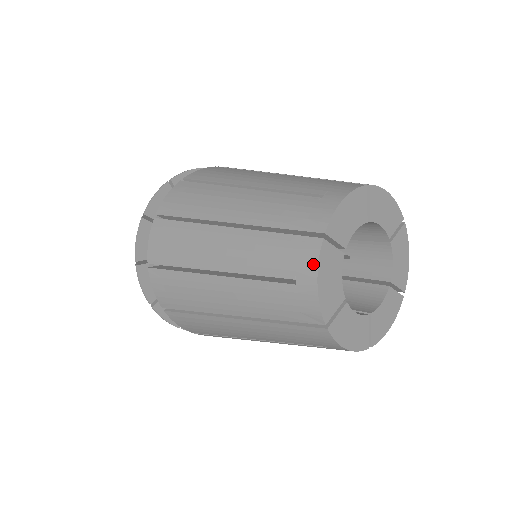
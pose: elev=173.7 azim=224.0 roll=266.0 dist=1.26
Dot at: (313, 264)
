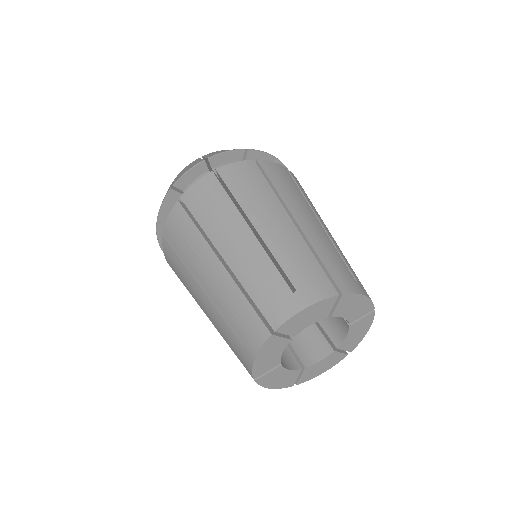
Dot at: occluded
